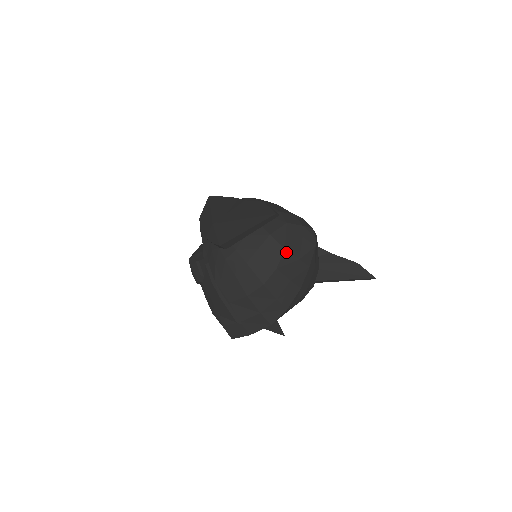
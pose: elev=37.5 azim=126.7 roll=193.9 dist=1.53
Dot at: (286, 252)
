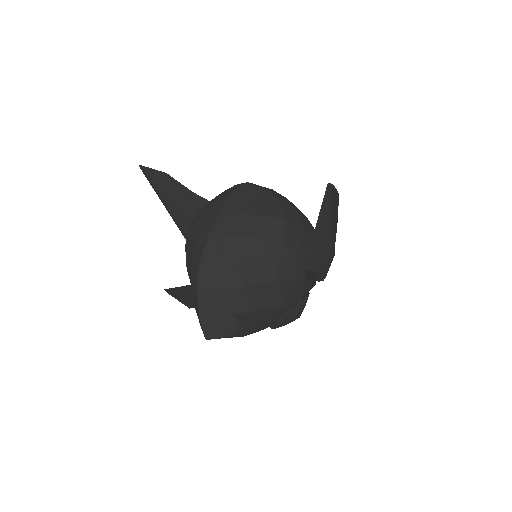
Dot at: (203, 208)
